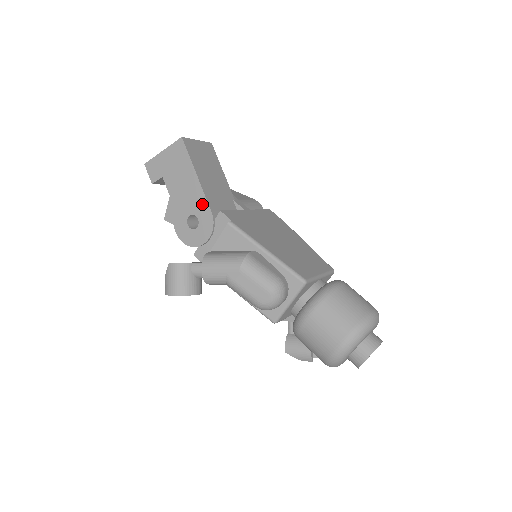
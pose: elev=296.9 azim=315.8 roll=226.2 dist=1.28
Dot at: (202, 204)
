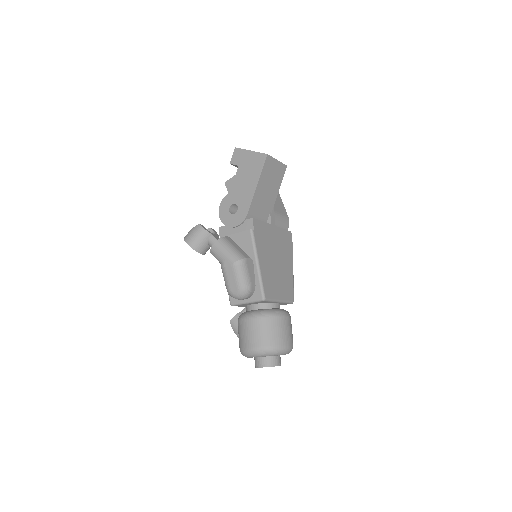
Dot at: (246, 204)
